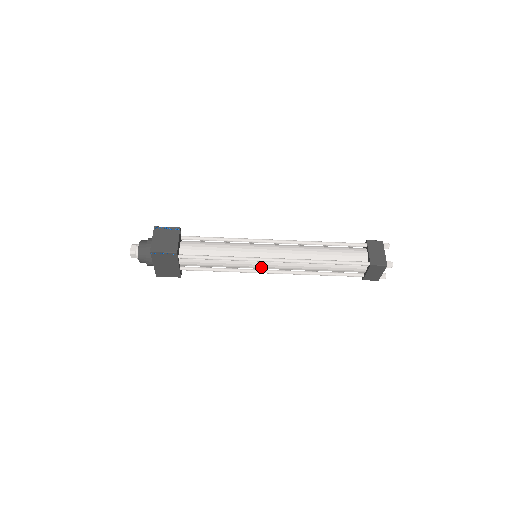
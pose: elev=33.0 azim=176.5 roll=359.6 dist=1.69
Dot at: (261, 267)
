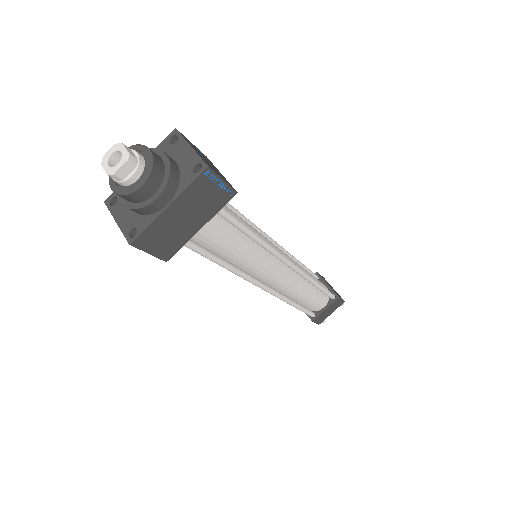
Dot at: (269, 273)
